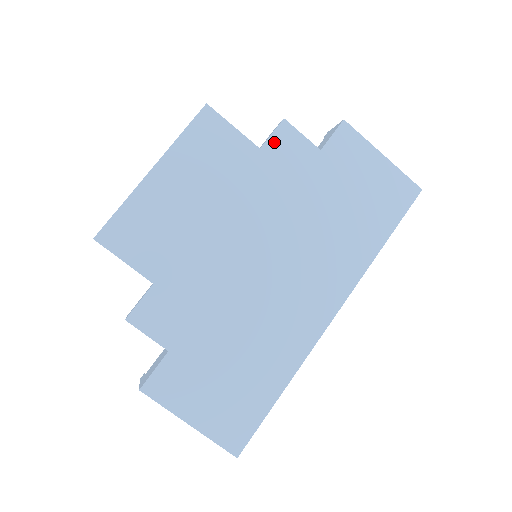
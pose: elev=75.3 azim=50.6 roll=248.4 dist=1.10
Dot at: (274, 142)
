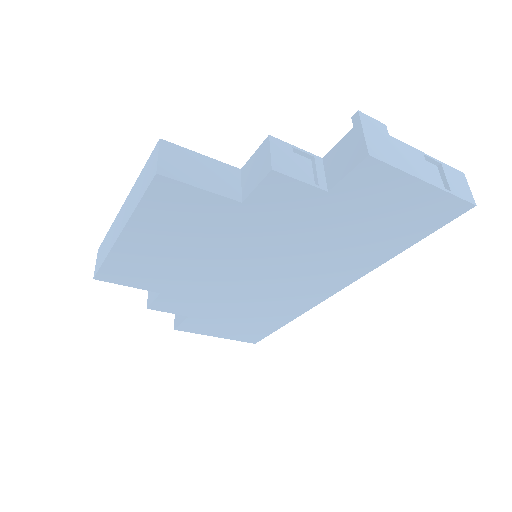
Dot at: (260, 194)
